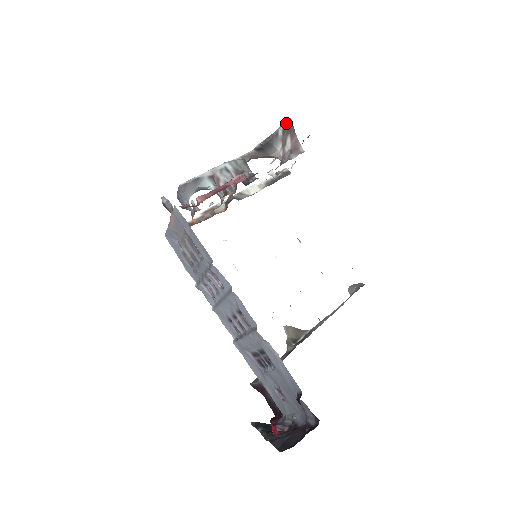
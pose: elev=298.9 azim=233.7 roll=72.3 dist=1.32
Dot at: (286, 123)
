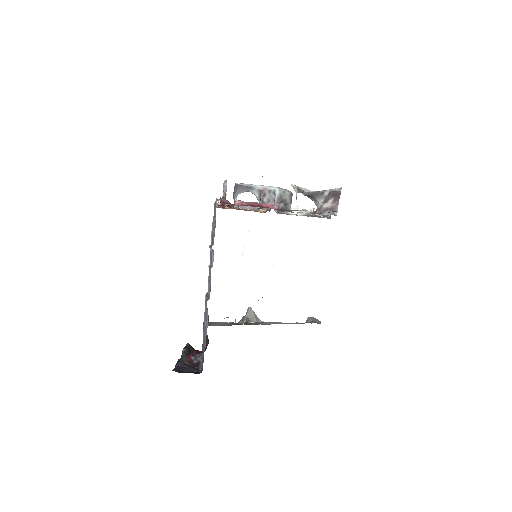
Dot at: (336, 189)
